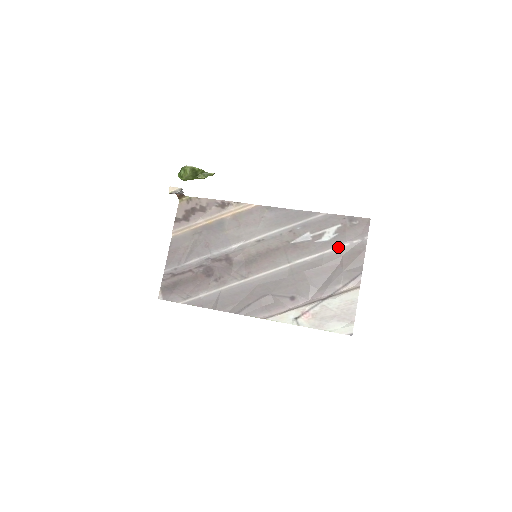
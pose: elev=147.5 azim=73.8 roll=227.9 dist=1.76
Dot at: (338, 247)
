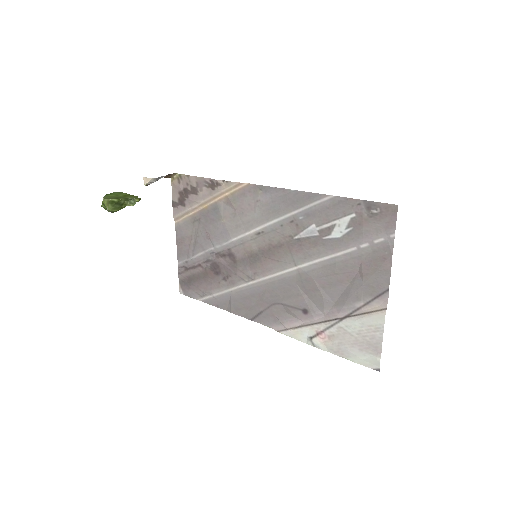
Dot at: (354, 248)
